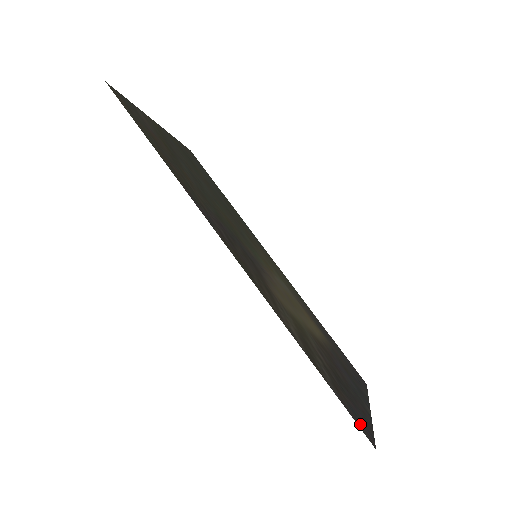
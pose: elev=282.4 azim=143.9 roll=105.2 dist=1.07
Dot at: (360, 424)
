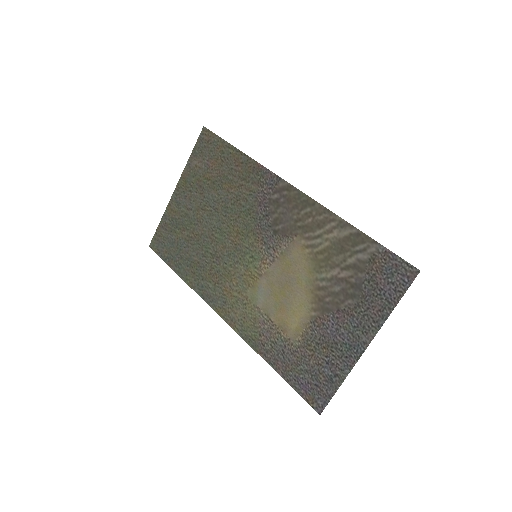
Dot at: (401, 269)
